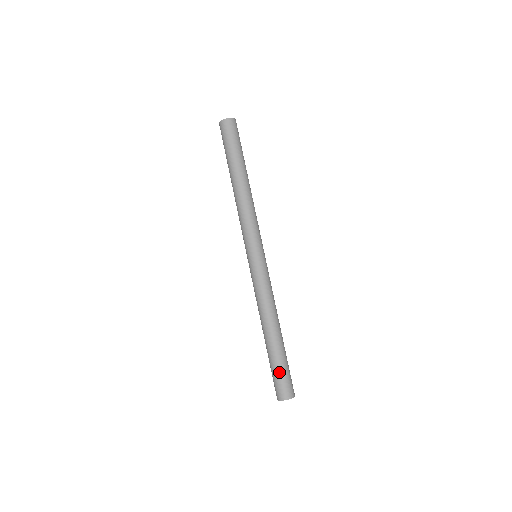
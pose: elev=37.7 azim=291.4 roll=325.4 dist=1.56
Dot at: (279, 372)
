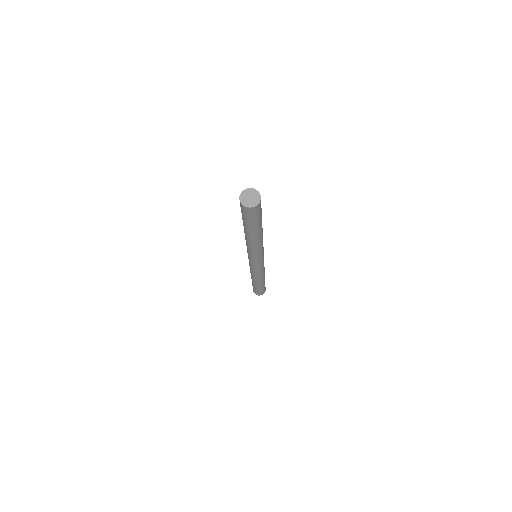
Dot at: (260, 291)
